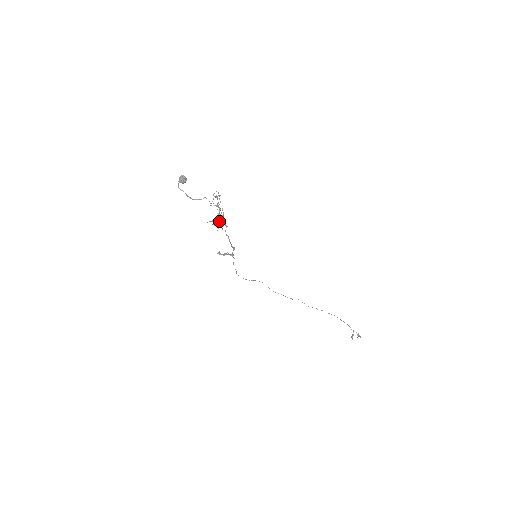
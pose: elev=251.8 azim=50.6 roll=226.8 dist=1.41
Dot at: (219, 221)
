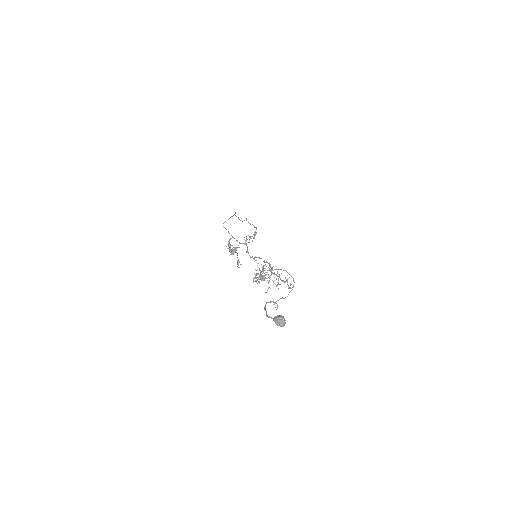
Dot at: (263, 276)
